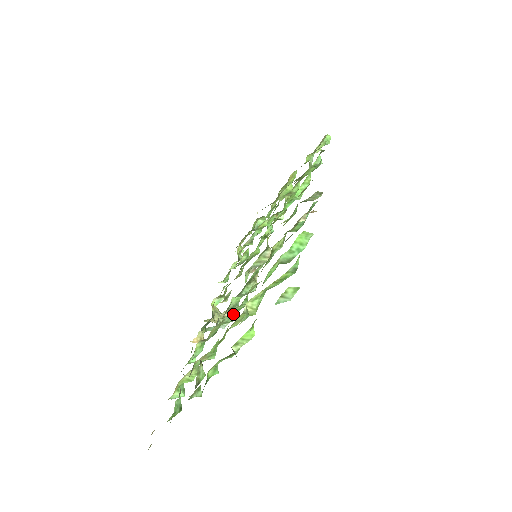
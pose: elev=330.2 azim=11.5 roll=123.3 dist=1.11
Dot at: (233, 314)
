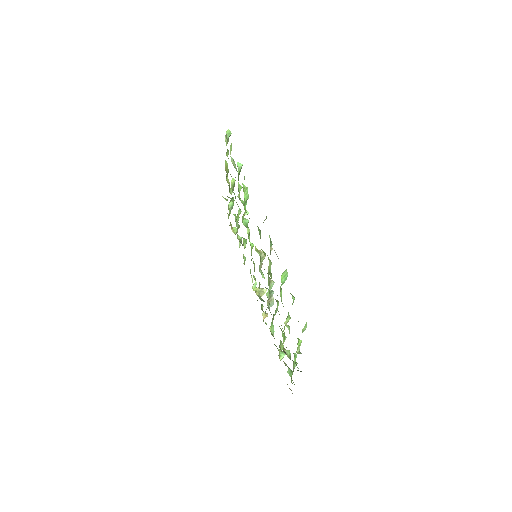
Dot at: (276, 310)
